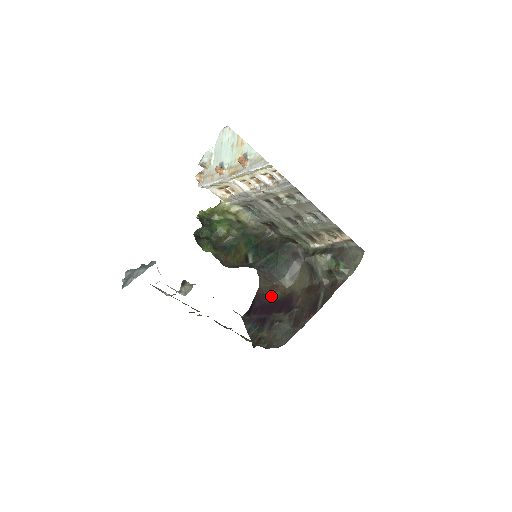
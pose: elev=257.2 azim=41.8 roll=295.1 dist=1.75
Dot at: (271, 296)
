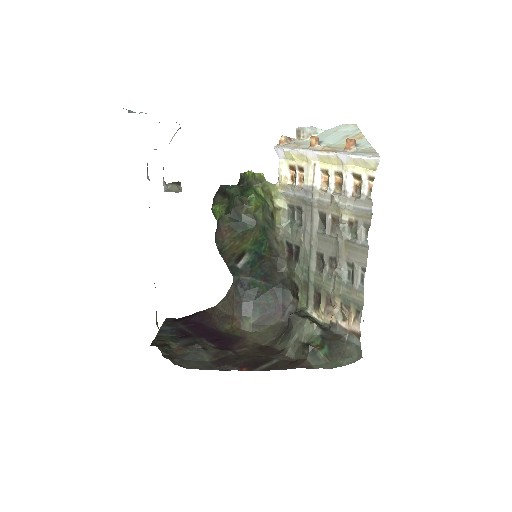
Dot at: (218, 323)
